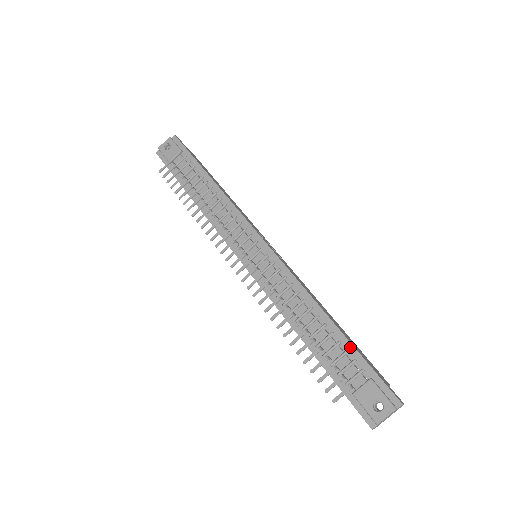
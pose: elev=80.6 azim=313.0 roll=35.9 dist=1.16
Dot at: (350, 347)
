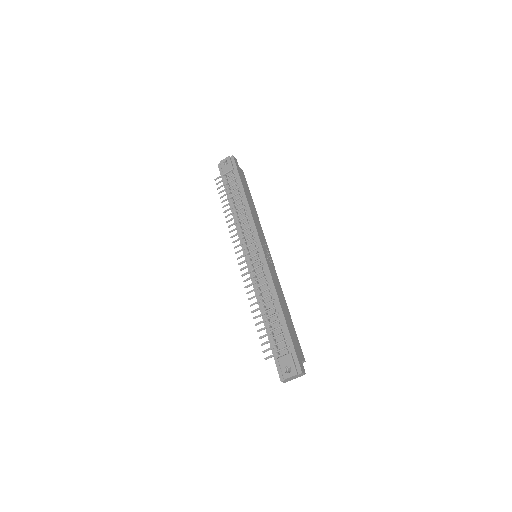
Dot at: (287, 331)
